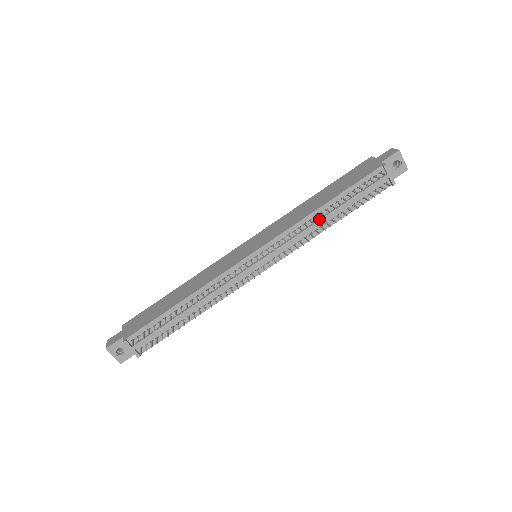
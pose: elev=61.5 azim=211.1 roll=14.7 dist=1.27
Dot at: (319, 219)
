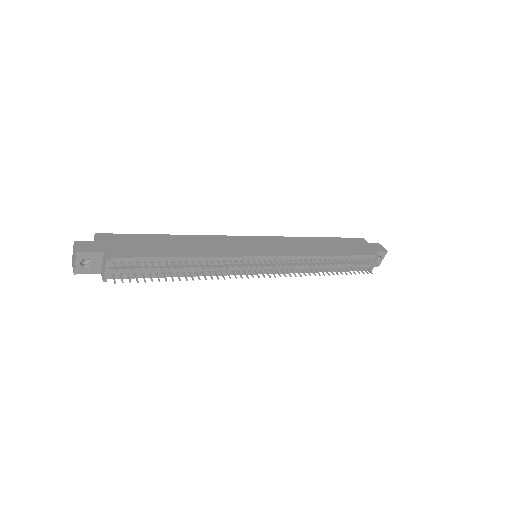
Dot at: occluded
